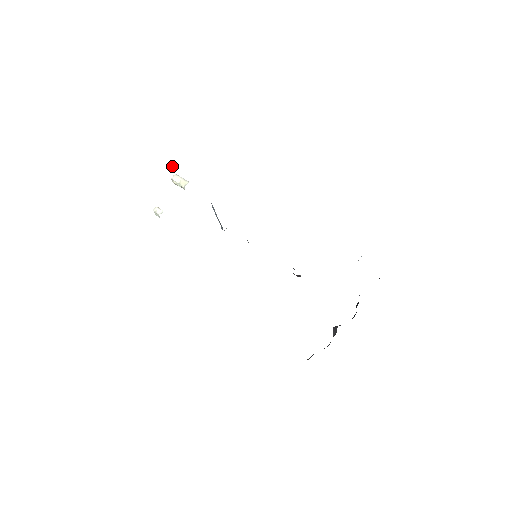
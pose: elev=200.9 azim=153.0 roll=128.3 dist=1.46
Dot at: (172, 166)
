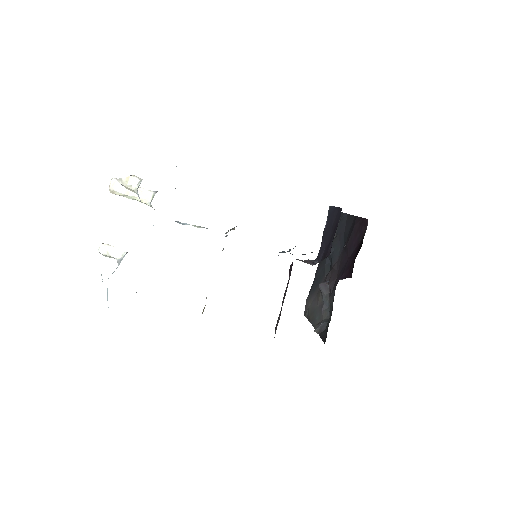
Dot at: (134, 183)
